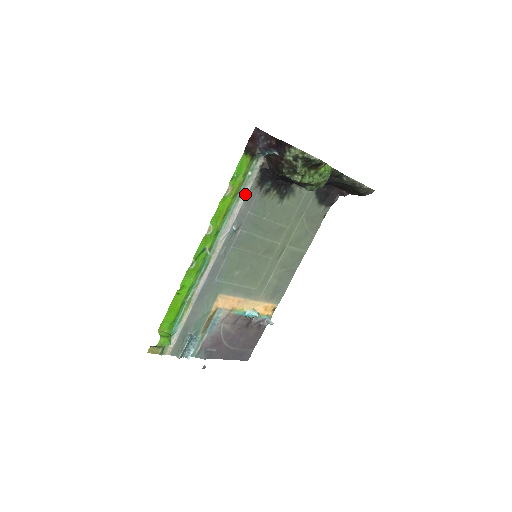
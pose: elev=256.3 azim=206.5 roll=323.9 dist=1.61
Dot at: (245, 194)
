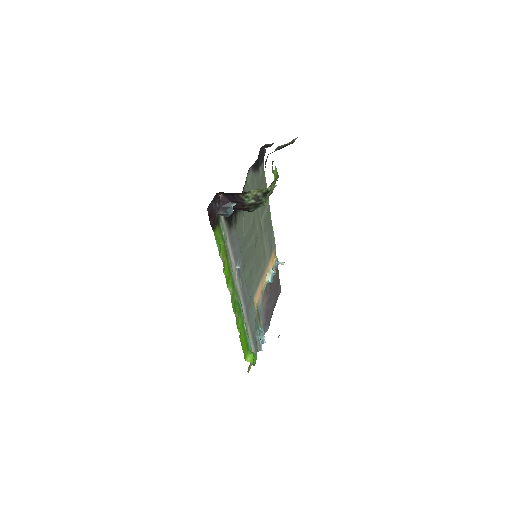
Dot at: (229, 244)
